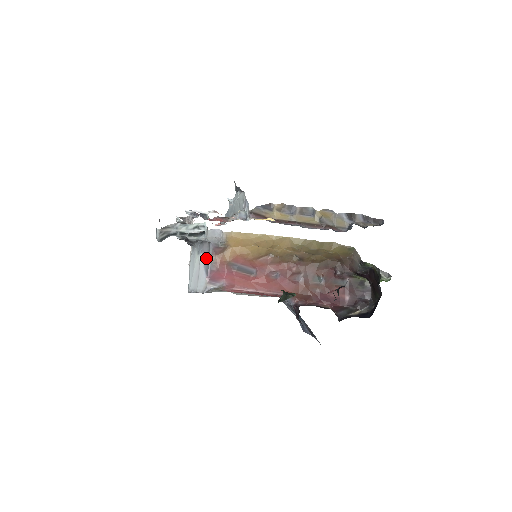
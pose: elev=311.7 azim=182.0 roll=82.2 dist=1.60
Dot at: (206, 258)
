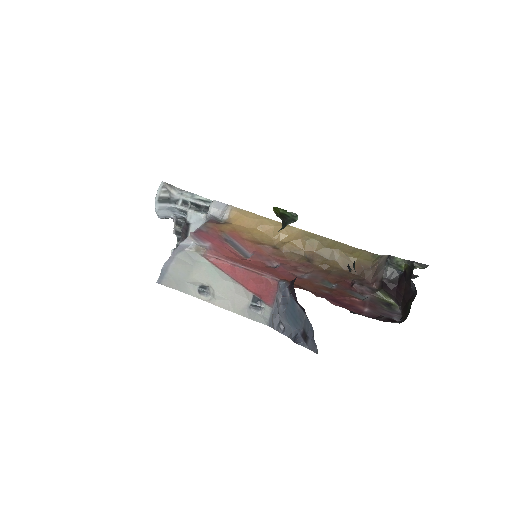
Dot at: occluded
